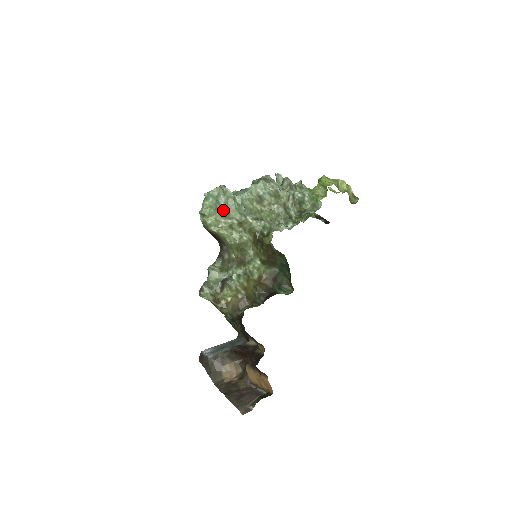
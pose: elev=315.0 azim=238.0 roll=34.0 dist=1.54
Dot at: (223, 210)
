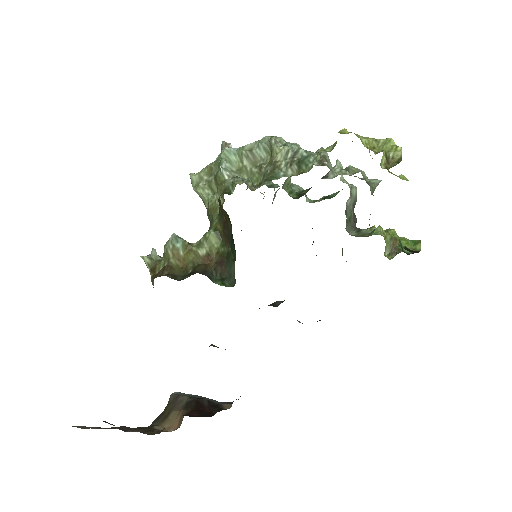
Dot at: (209, 165)
